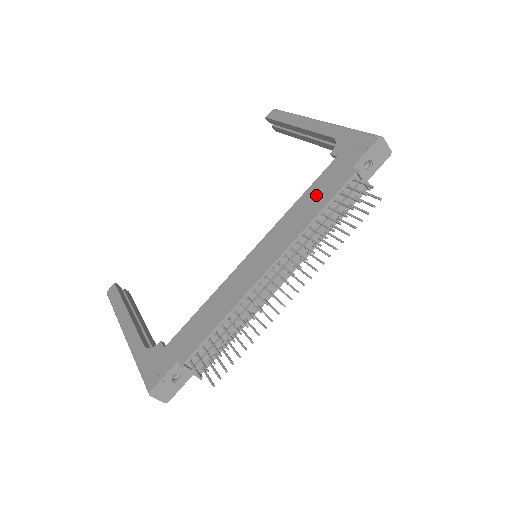
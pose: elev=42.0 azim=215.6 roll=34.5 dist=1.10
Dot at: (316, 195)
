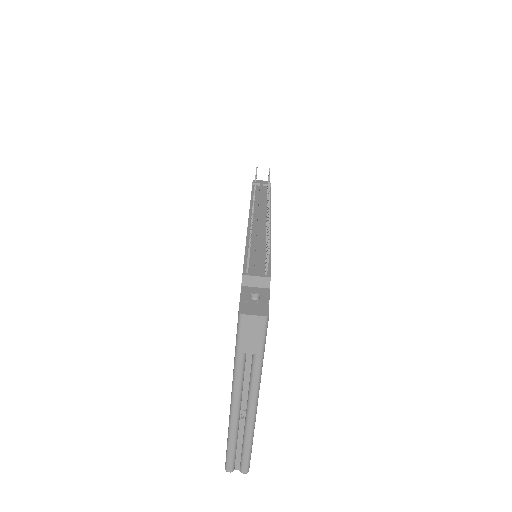
Dot at: occluded
